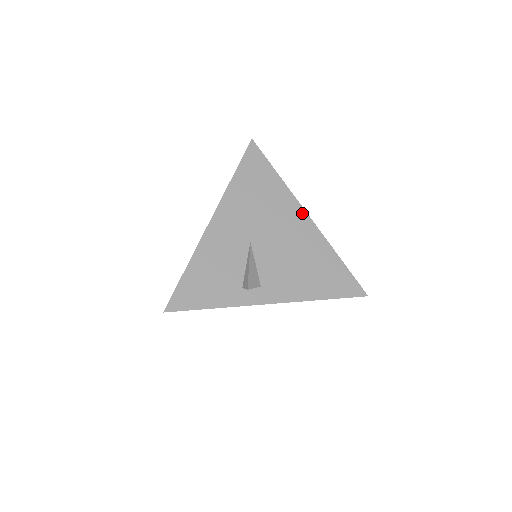
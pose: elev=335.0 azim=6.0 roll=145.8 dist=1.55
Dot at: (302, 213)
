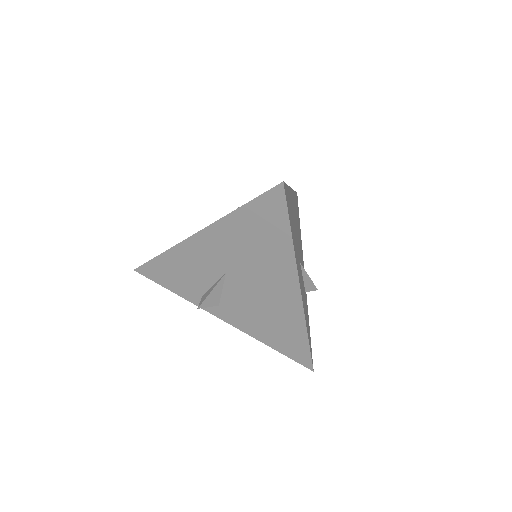
Dot at: (295, 285)
